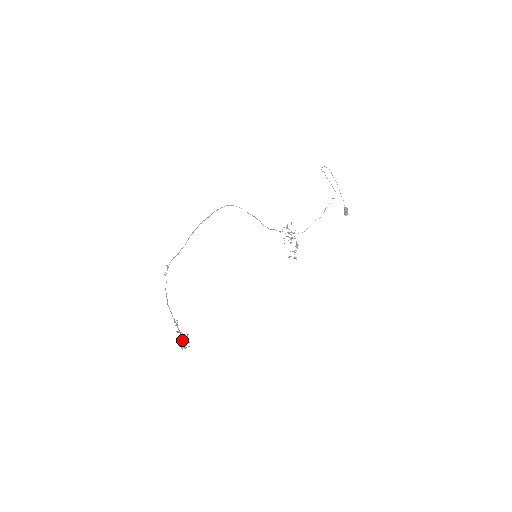
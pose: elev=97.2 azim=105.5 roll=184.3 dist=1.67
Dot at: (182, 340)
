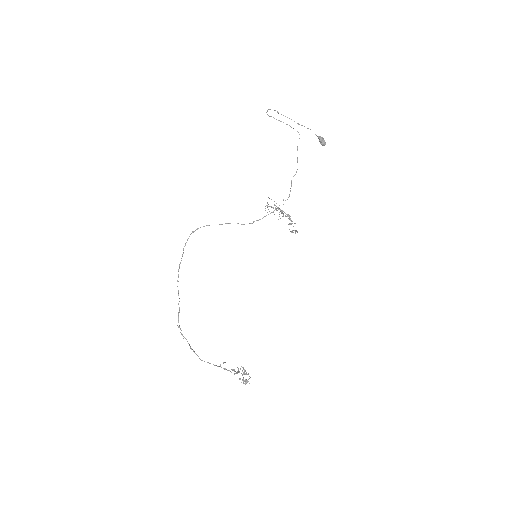
Dot at: (239, 378)
